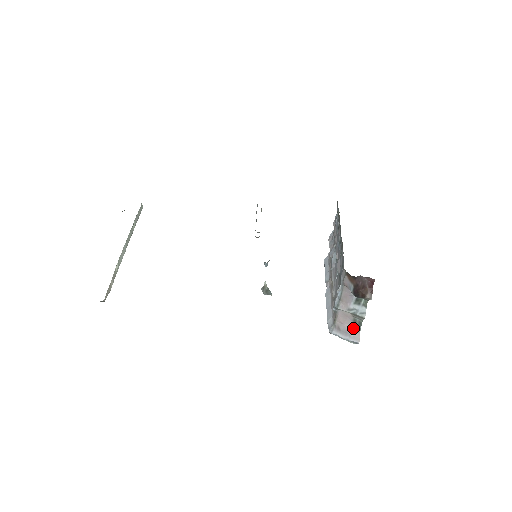
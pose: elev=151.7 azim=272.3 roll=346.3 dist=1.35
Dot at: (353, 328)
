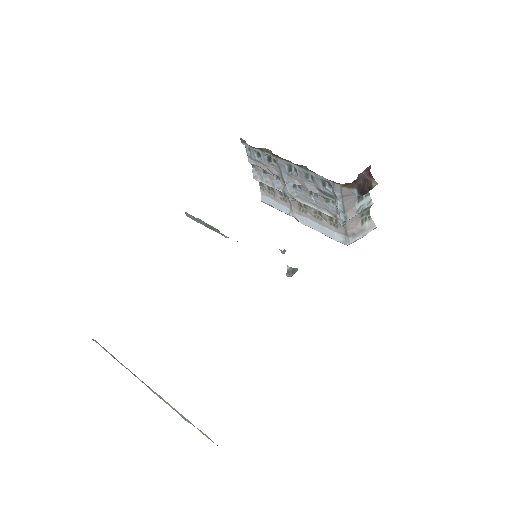
Dot at: (364, 222)
